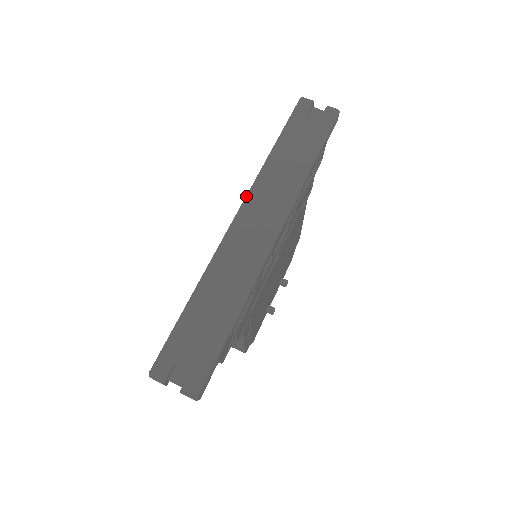
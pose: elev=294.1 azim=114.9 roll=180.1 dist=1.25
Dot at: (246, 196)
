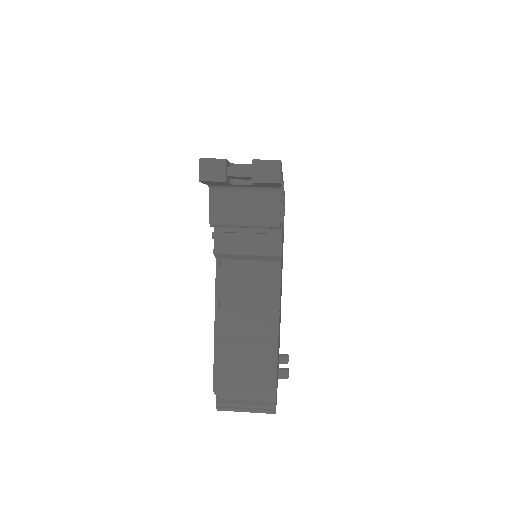
Dot at: occluded
